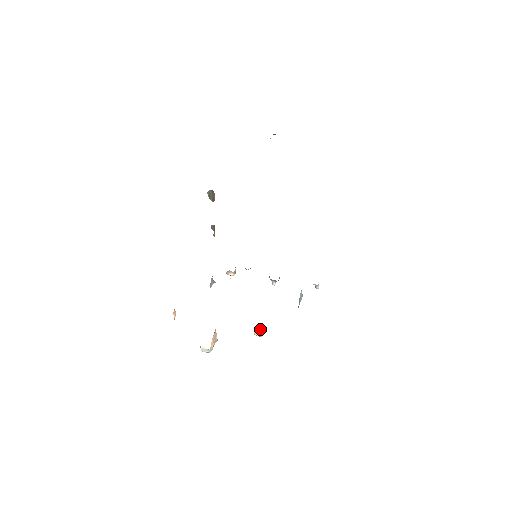
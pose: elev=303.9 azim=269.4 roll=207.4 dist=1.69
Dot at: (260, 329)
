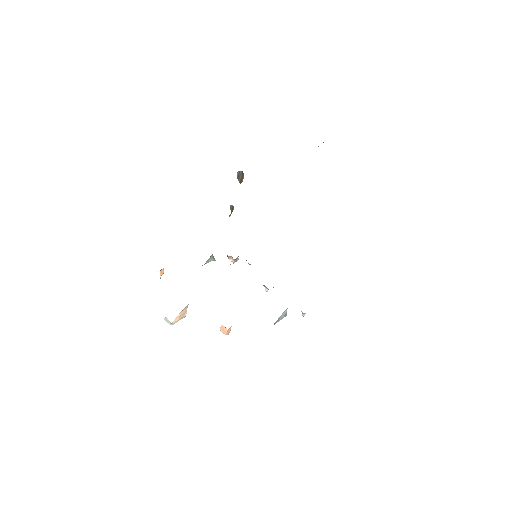
Dot at: (226, 328)
